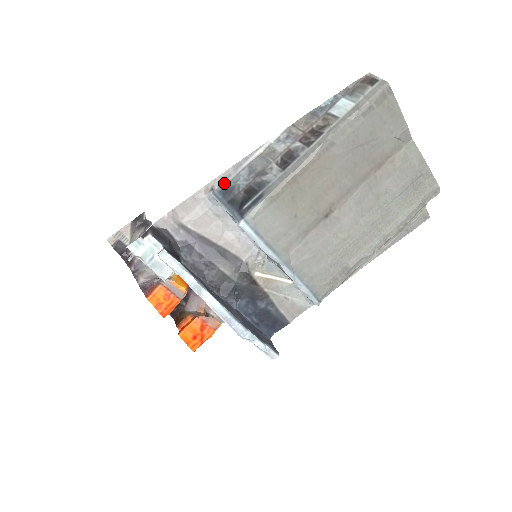
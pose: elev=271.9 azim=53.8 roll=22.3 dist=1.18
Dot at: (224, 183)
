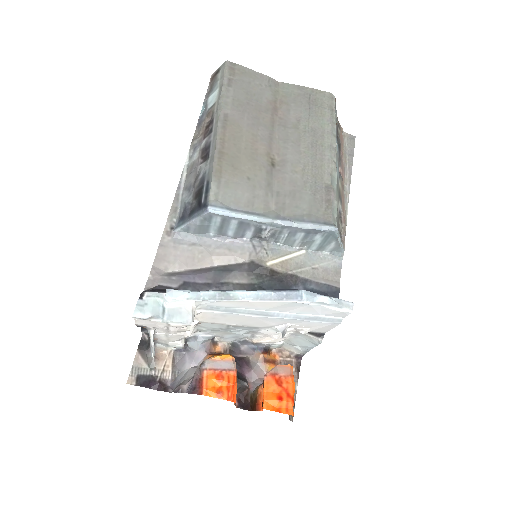
Dot at: (177, 216)
